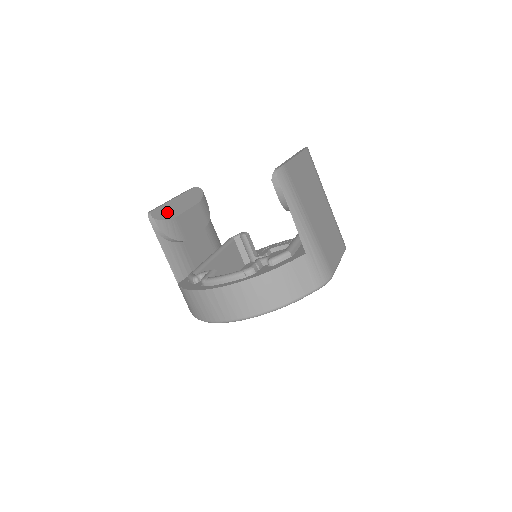
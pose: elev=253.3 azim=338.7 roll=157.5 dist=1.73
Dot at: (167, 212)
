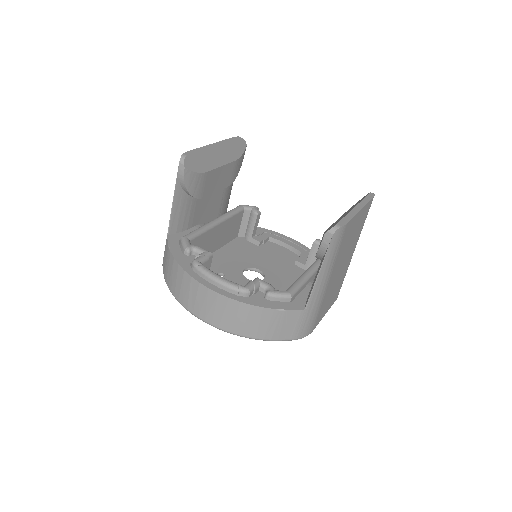
Dot at: (201, 162)
